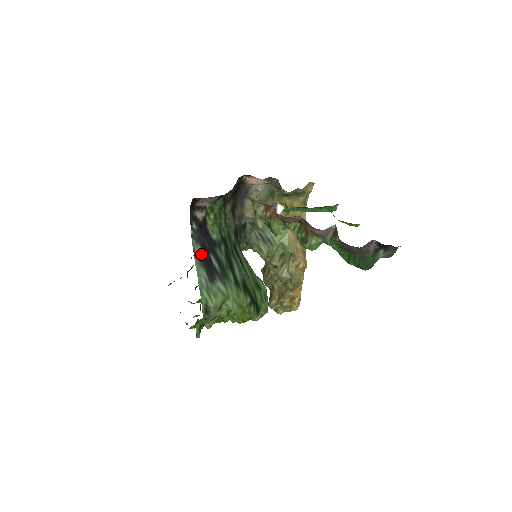
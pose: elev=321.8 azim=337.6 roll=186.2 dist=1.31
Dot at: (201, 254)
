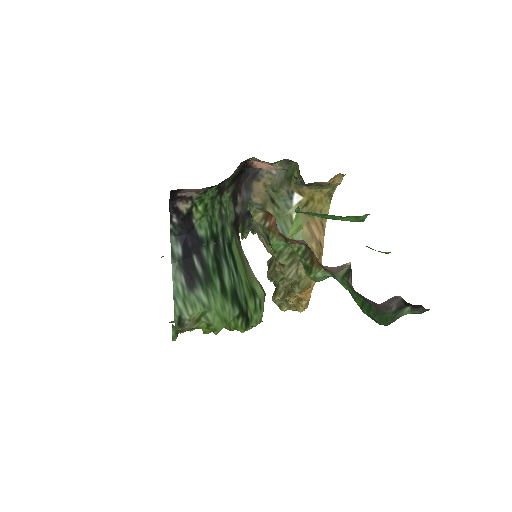
Dot at: (181, 254)
